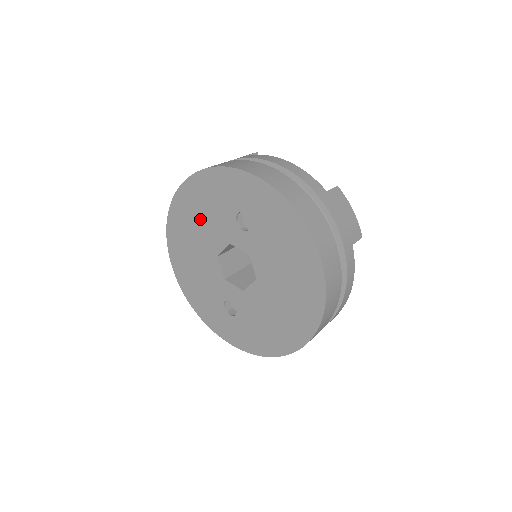
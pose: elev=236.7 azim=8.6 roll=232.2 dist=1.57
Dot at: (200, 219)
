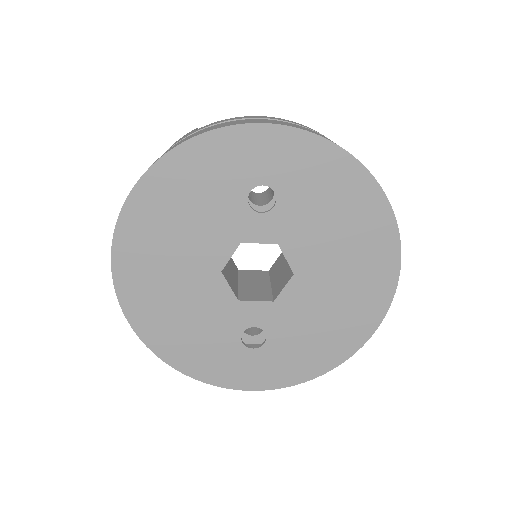
Dot at: (180, 228)
